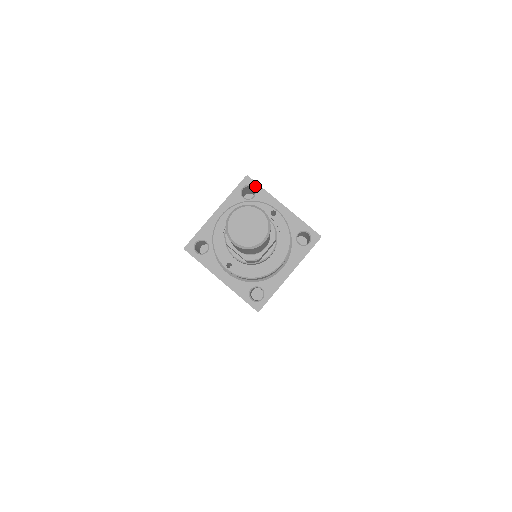
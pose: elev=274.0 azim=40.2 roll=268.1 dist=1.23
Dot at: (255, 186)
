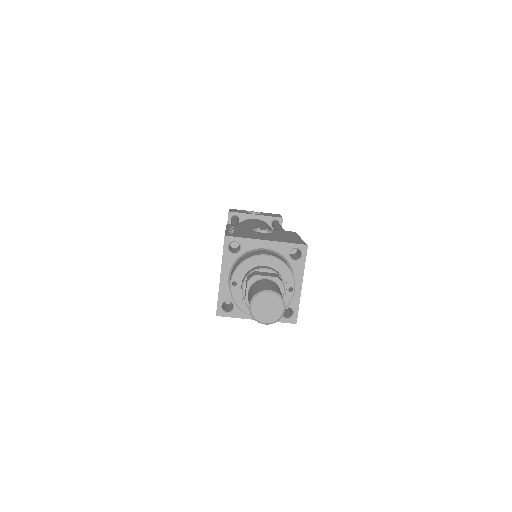
Dot at: (303, 256)
